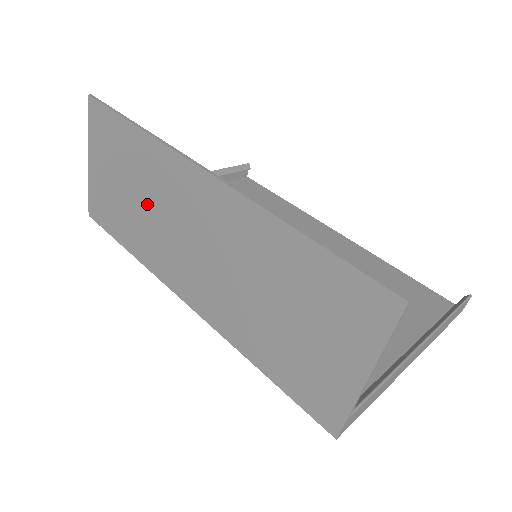
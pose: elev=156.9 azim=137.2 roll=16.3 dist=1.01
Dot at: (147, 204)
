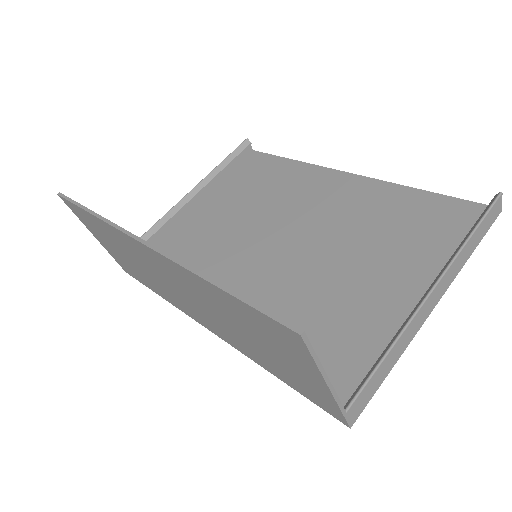
Dot at: (138, 265)
